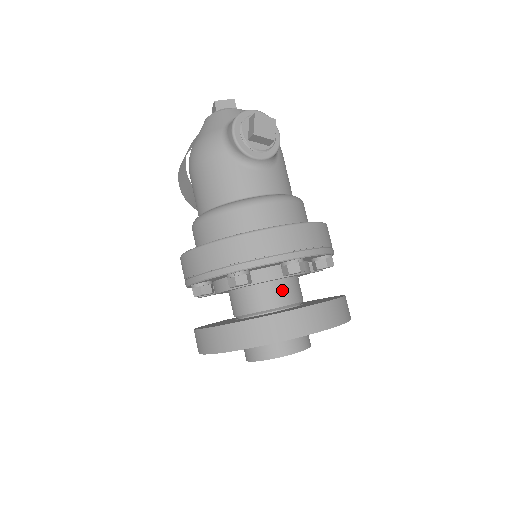
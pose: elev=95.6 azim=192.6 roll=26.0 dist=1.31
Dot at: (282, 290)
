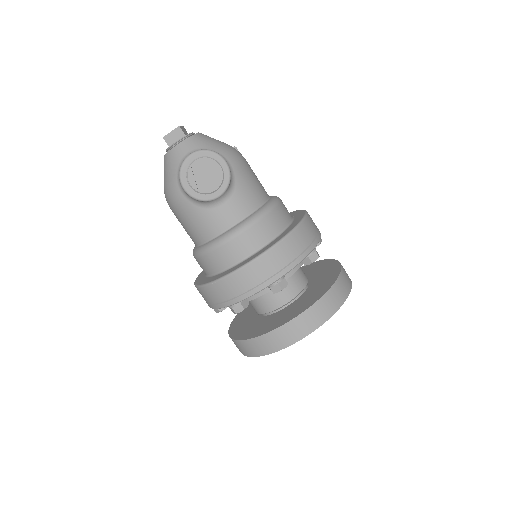
Dot at: (281, 291)
